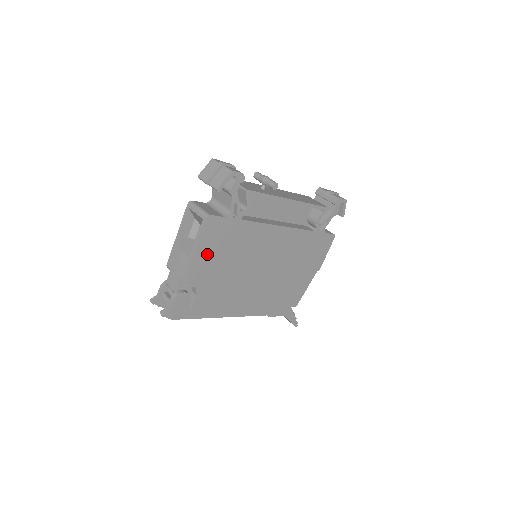
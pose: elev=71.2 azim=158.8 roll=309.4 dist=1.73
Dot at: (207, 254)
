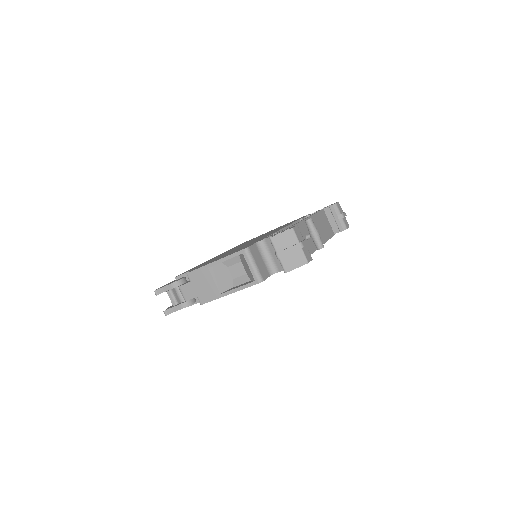
Dot at: occluded
